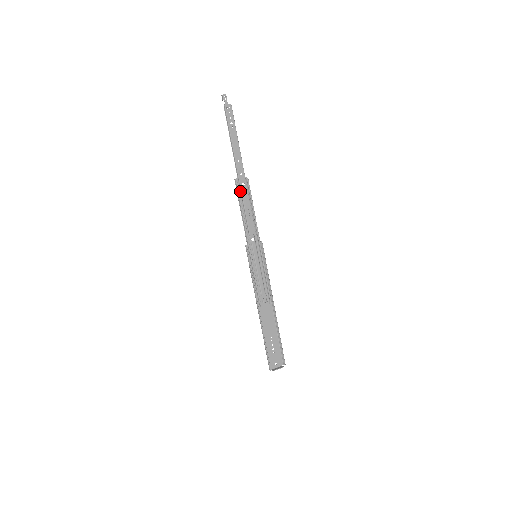
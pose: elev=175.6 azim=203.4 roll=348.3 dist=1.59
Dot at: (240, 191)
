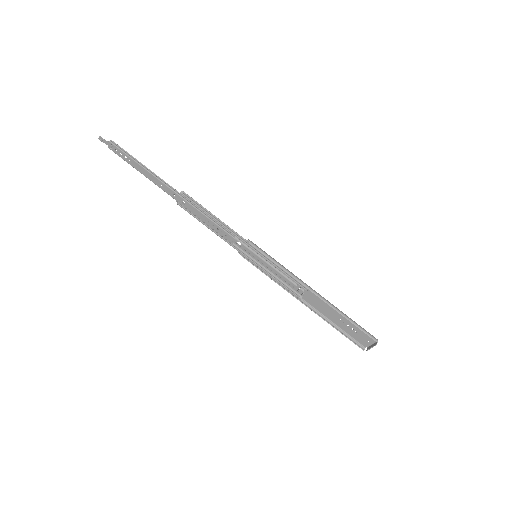
Dot at: (189, 209)
